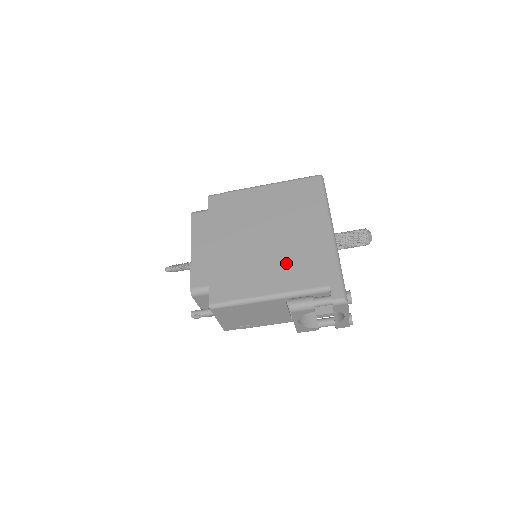
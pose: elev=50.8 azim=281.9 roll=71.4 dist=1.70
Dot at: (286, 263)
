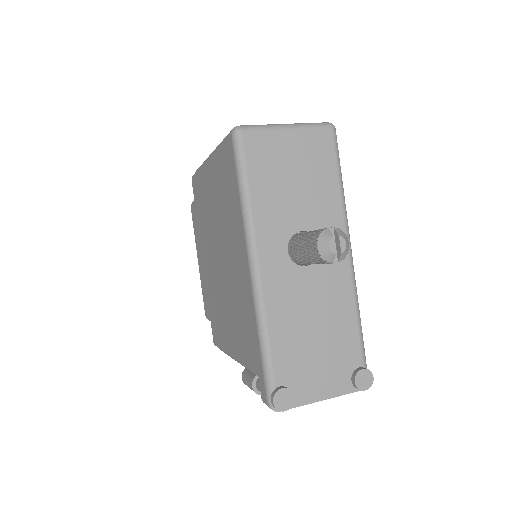
Dot at: (233, 314)
